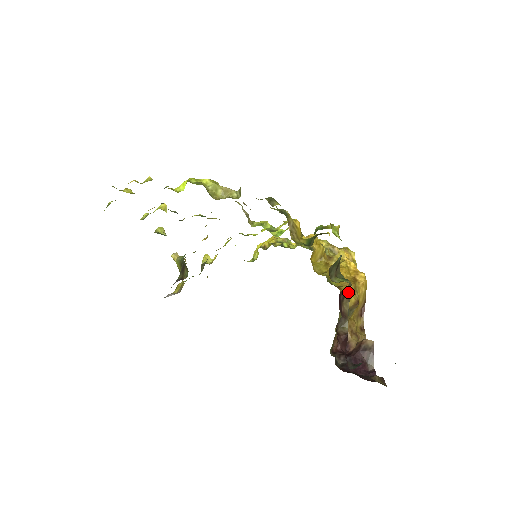
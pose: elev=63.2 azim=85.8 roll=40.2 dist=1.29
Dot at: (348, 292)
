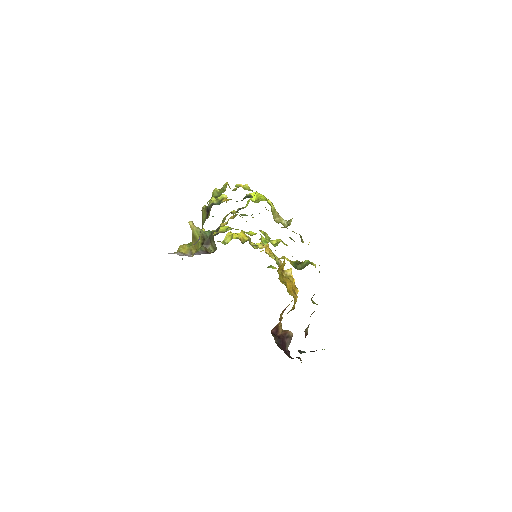
Dot at: occluded
